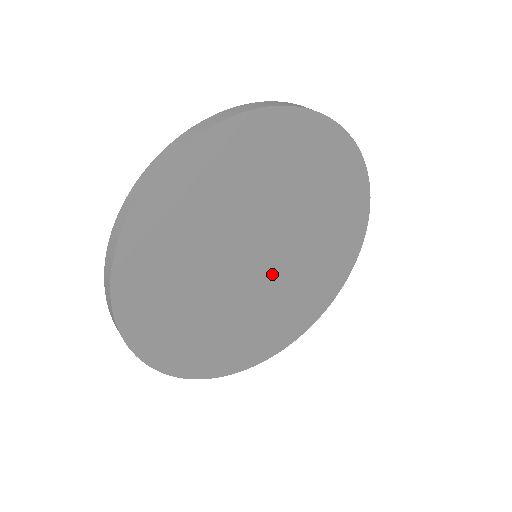
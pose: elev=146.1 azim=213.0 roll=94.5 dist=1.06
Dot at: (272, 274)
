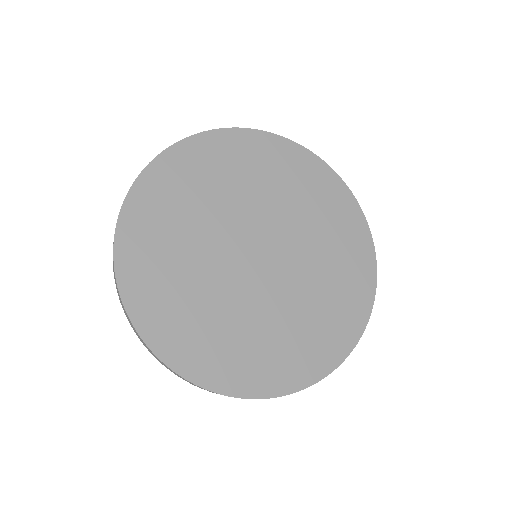
Dot at: (257, 280)
